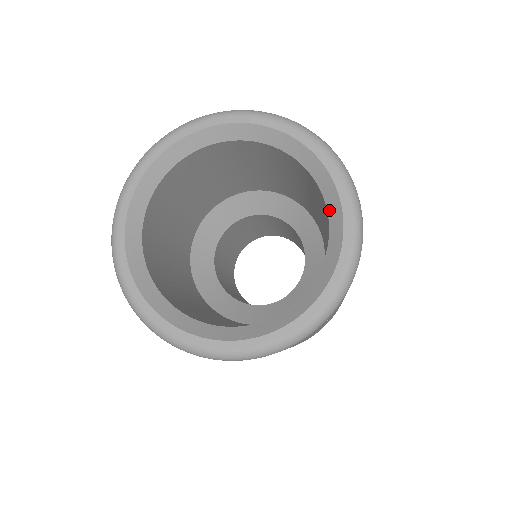
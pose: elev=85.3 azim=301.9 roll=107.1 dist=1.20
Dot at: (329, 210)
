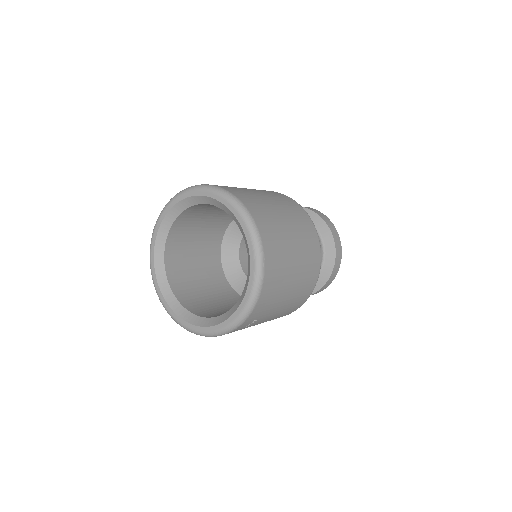
Dot at: (248, 262)
